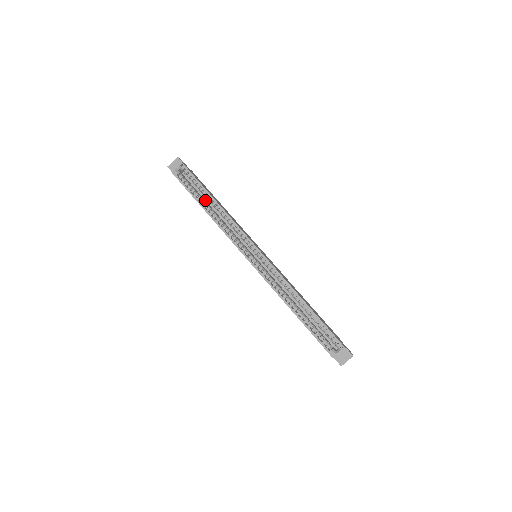
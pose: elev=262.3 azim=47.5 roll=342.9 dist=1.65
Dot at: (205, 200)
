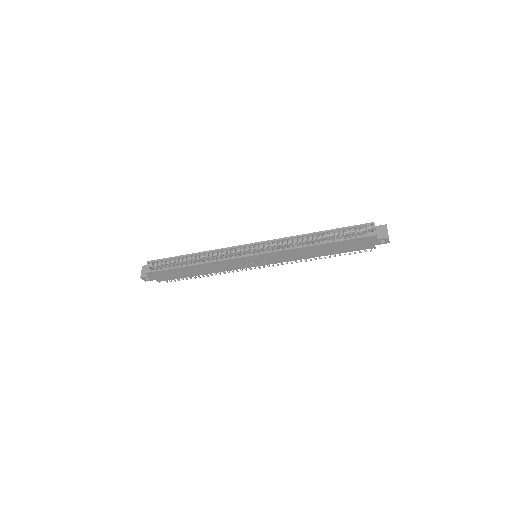
Dot at: occluded
